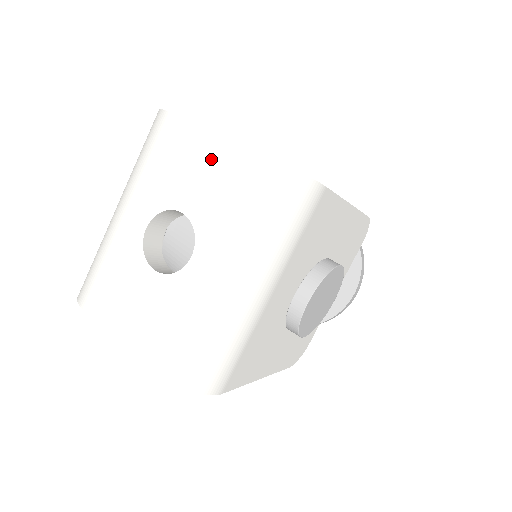
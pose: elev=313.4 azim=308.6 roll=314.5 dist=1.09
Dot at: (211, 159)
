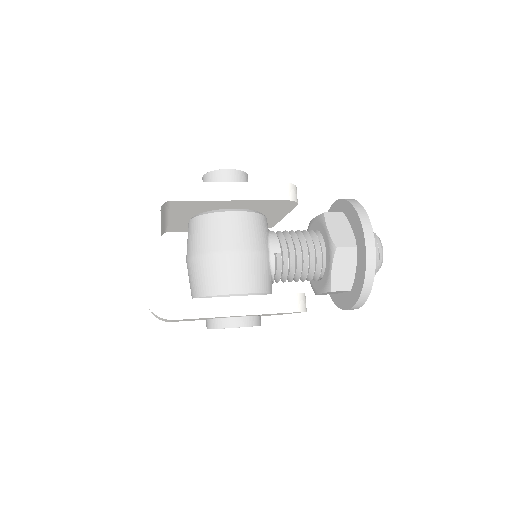
Dot at: occluded
